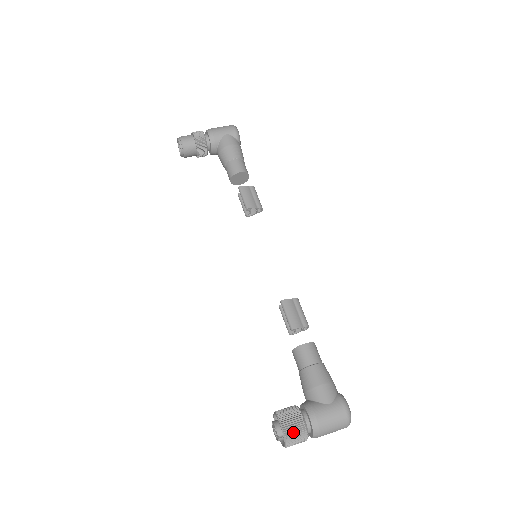
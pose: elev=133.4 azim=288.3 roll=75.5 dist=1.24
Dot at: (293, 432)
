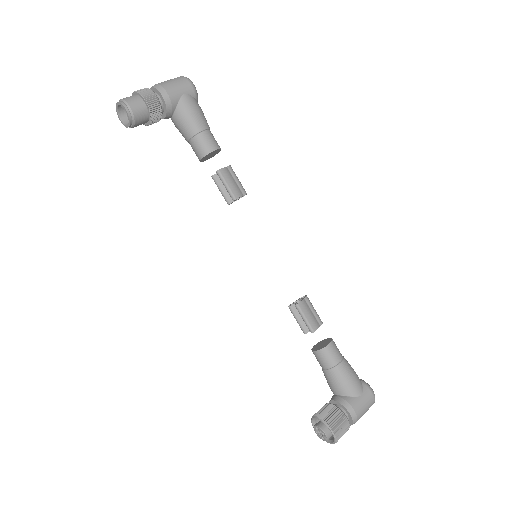
Dot at: (341, 432)
